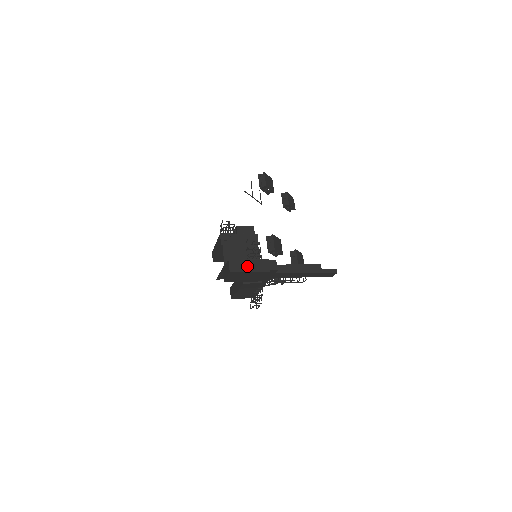
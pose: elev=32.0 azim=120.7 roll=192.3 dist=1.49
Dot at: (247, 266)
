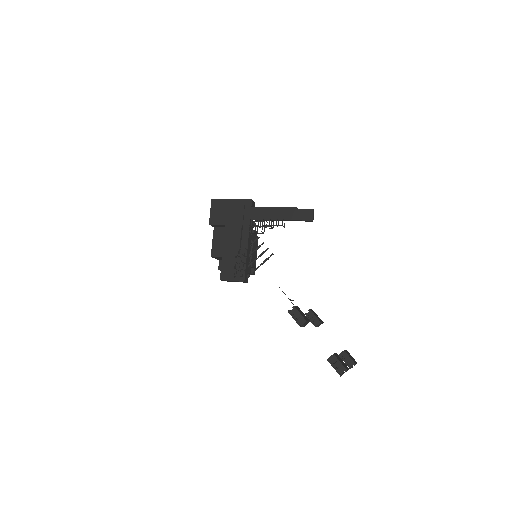
Dot at: occluded
